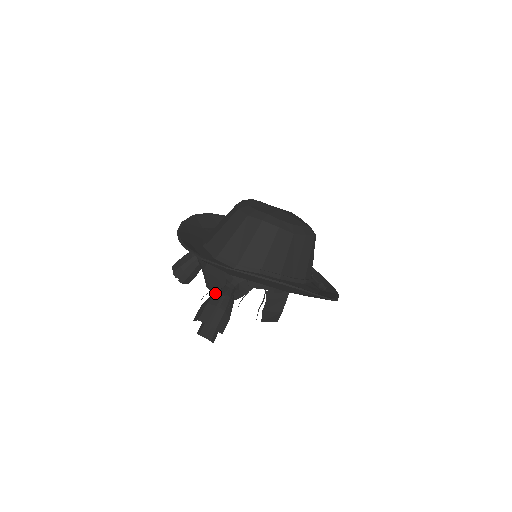
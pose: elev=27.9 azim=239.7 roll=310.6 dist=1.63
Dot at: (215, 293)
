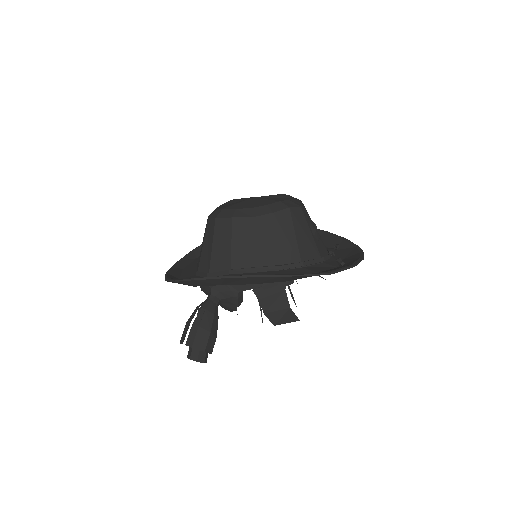
Dot at: (194, 310)
